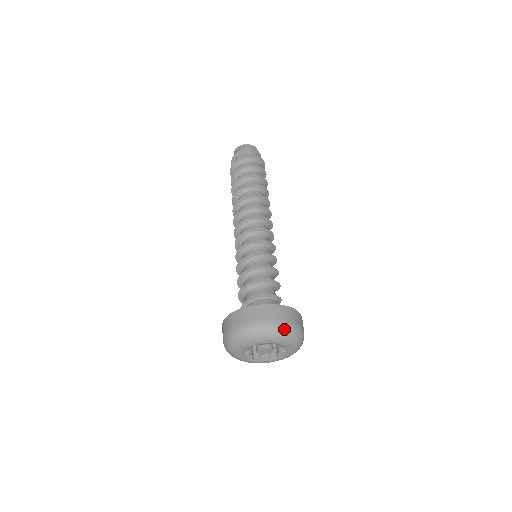
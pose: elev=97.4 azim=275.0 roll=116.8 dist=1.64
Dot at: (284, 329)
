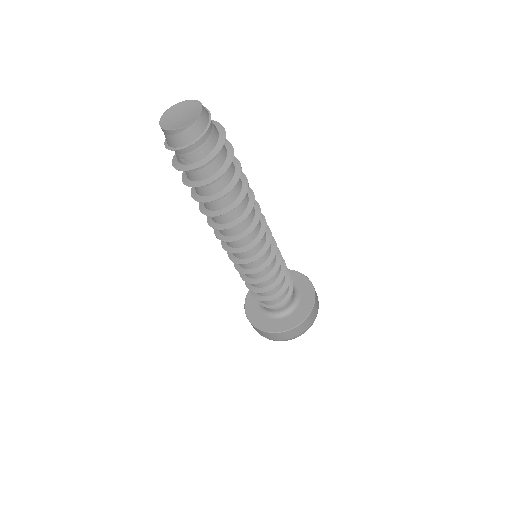
Dot at: occluded
